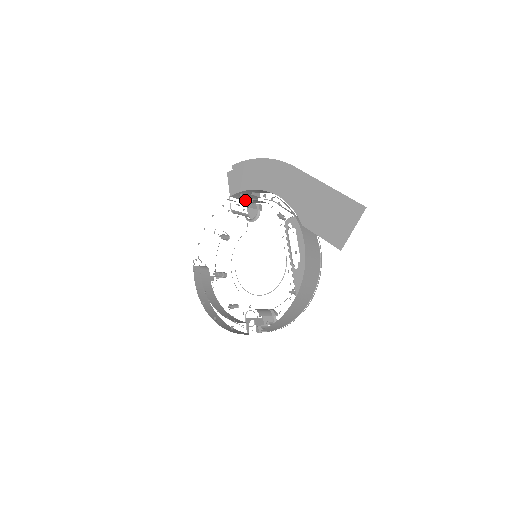
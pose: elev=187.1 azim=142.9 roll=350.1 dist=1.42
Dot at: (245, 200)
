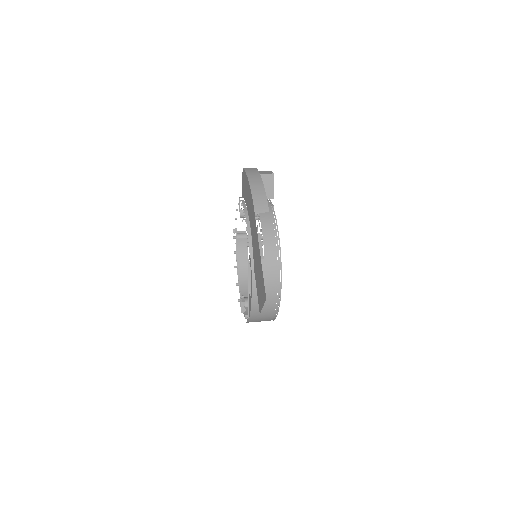
Dot at: occluded
